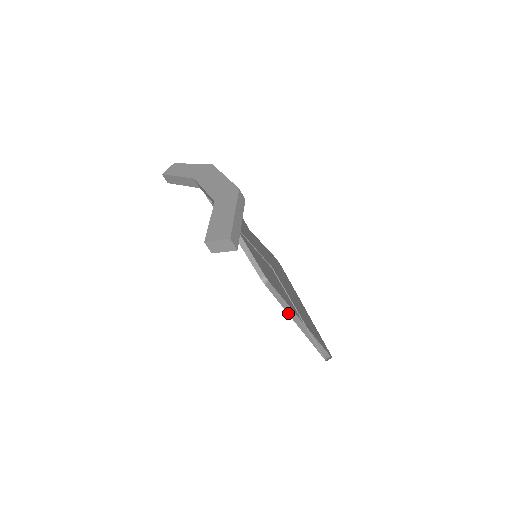
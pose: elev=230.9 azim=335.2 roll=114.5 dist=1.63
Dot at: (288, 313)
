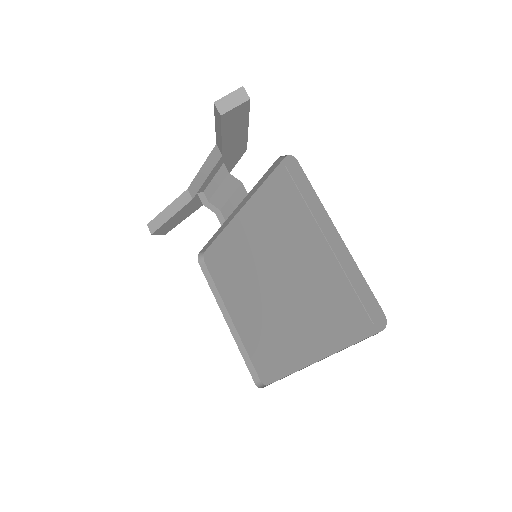
Dot at: occluded
